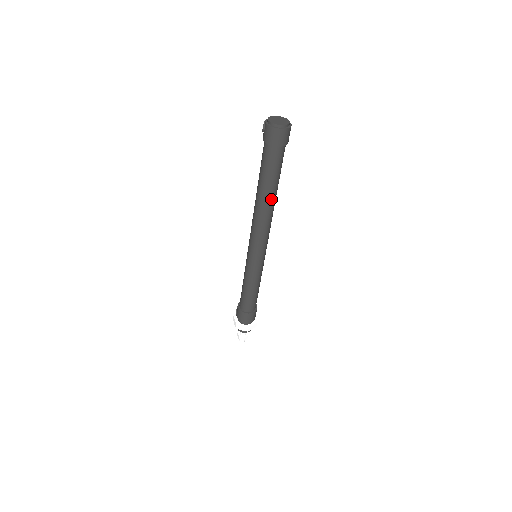
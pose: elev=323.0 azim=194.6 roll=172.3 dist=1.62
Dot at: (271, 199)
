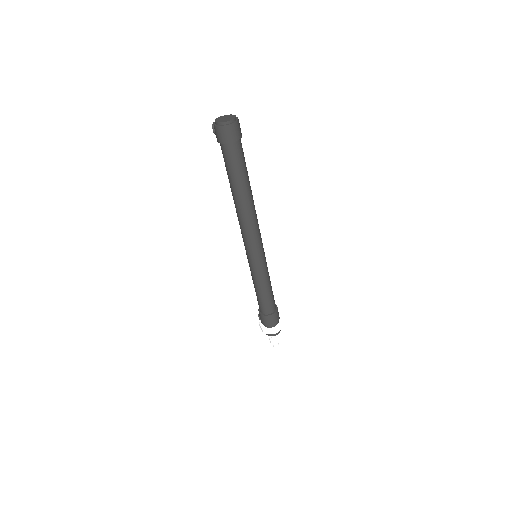
Dot at: (246, 195)
